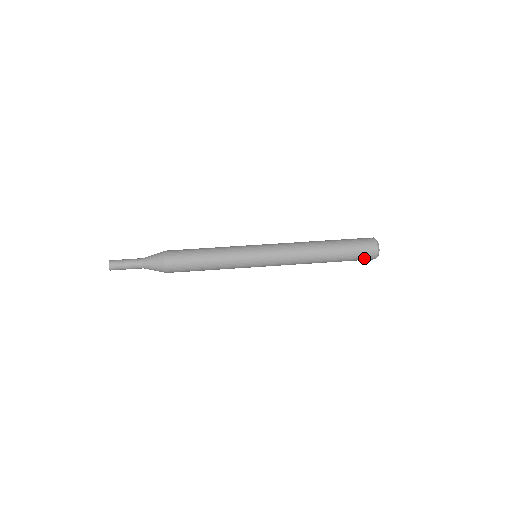
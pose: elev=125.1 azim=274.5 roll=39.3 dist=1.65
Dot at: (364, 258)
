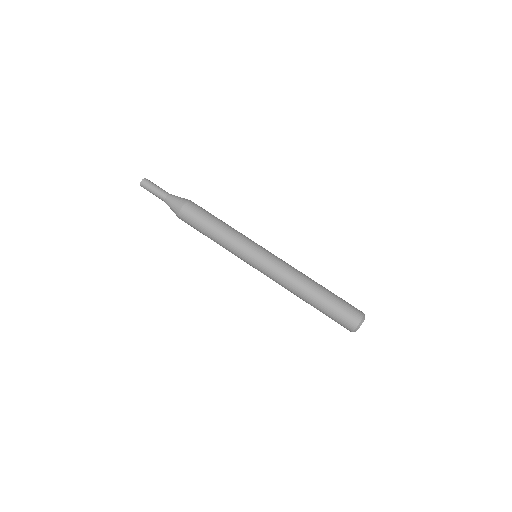
Dot at: (342, 324)
